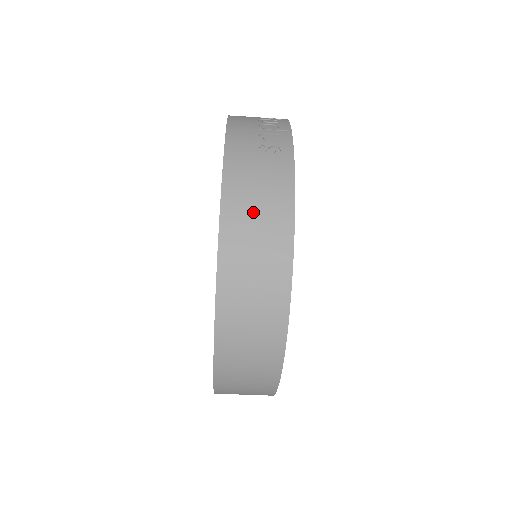
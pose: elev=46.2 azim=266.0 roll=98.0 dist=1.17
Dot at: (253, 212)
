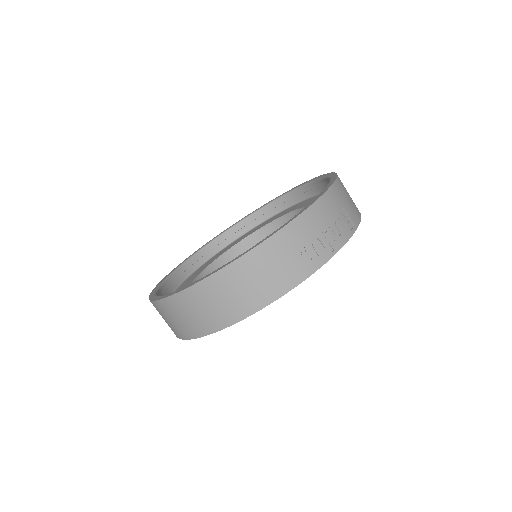
Dot at: (249, 281)
